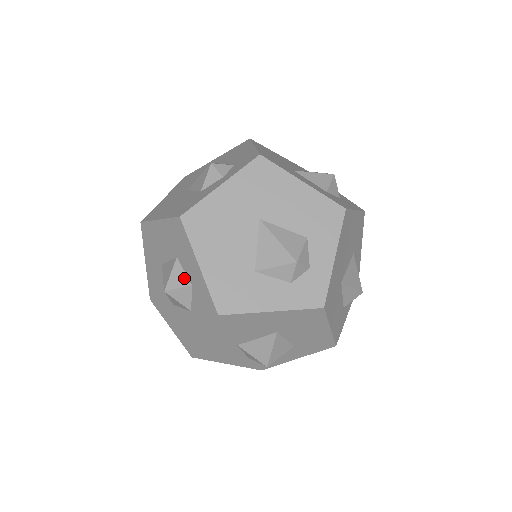
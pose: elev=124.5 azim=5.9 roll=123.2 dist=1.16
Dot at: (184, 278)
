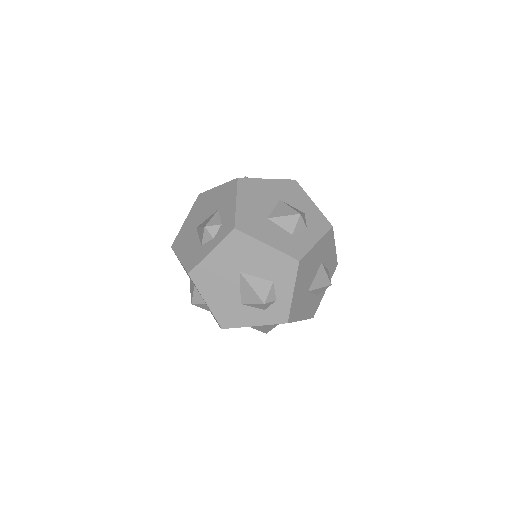
Dot at: (201, 299)
